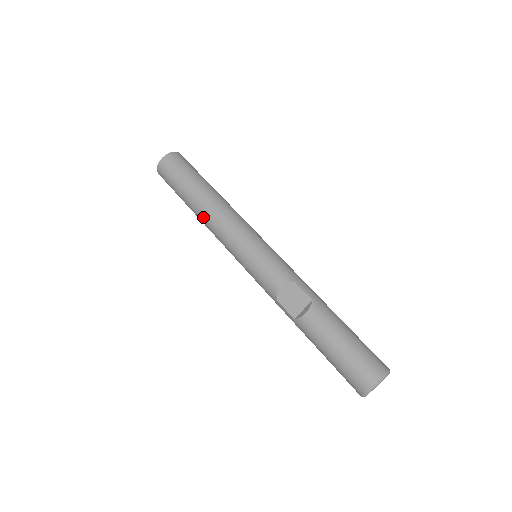
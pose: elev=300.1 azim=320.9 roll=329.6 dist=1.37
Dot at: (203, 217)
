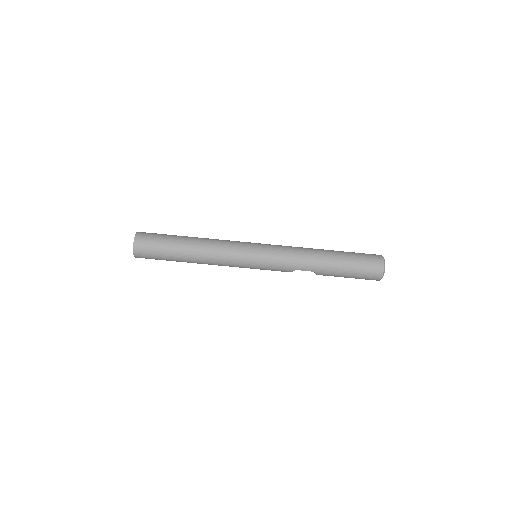
Dot at: occluded
